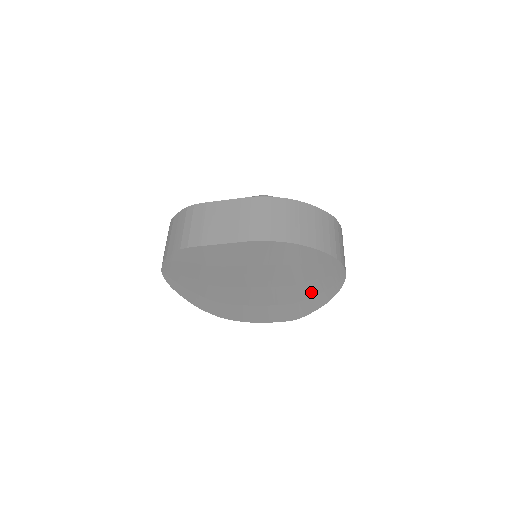
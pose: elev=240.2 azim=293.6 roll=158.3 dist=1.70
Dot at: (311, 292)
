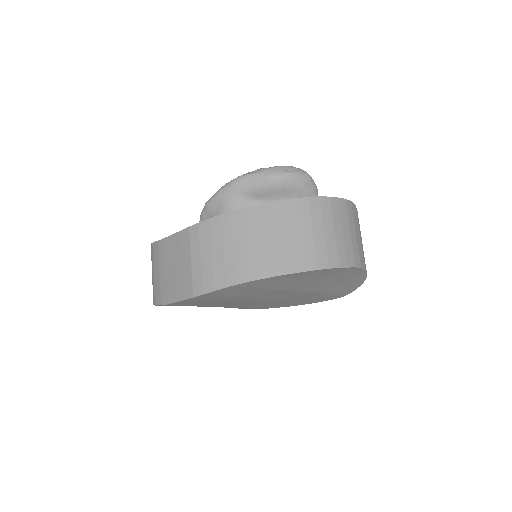
Dot at: (330, 284)
